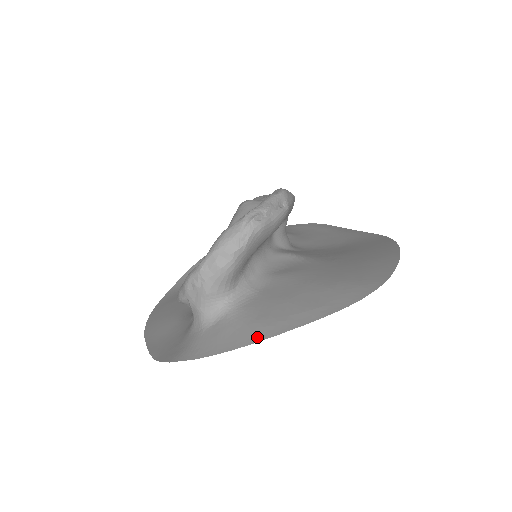
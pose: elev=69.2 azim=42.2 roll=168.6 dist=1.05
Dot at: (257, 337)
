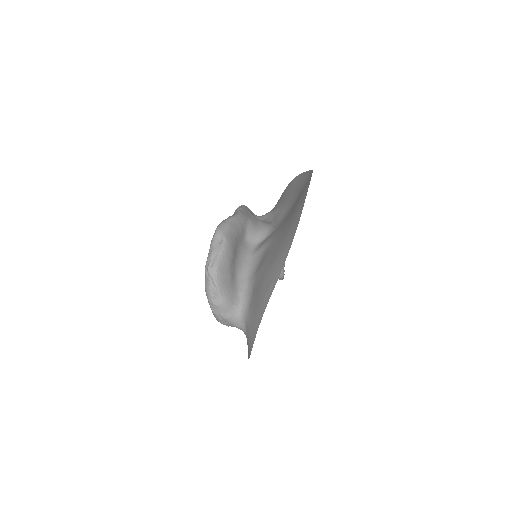
Dot at: (257, 327)
